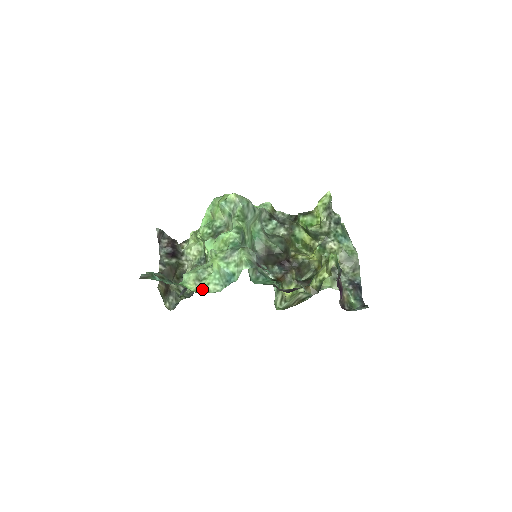
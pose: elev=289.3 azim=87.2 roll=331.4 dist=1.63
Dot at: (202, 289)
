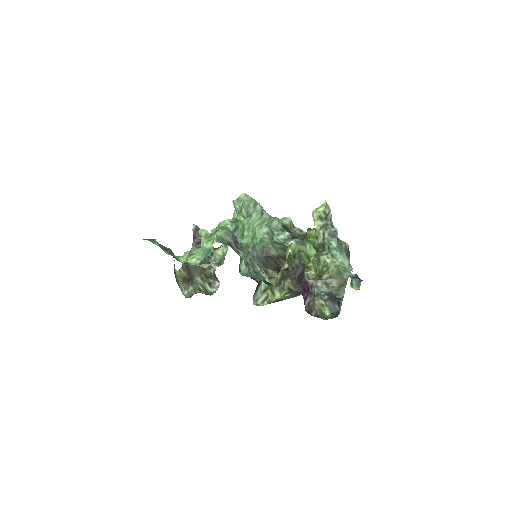
Dot at: (186, 260)
